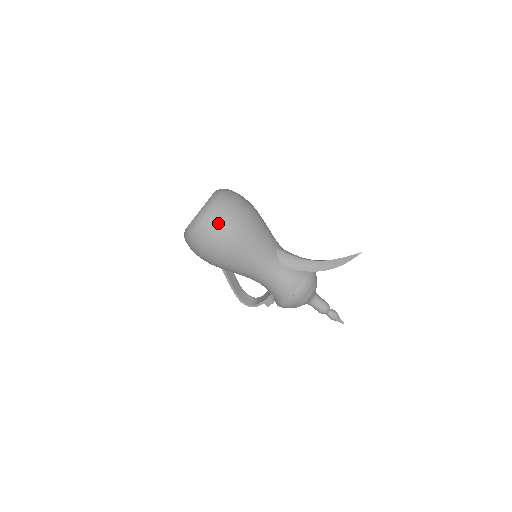
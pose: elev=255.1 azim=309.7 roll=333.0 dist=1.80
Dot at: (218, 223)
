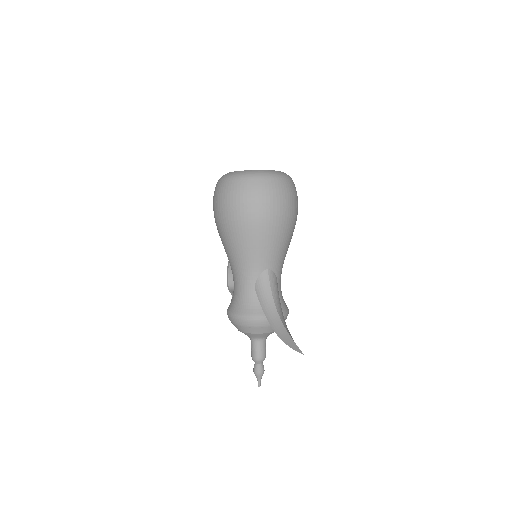
Dot at: (237, 194)
